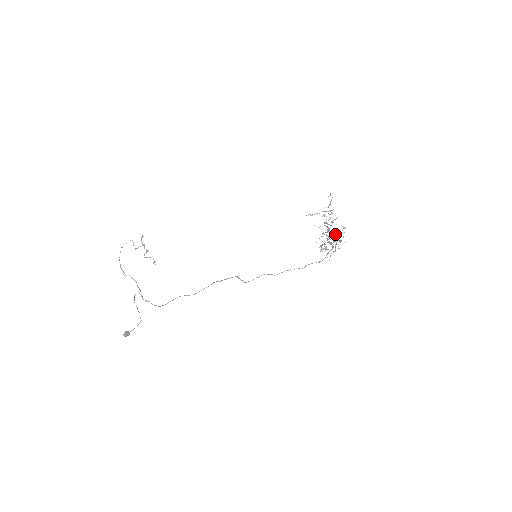
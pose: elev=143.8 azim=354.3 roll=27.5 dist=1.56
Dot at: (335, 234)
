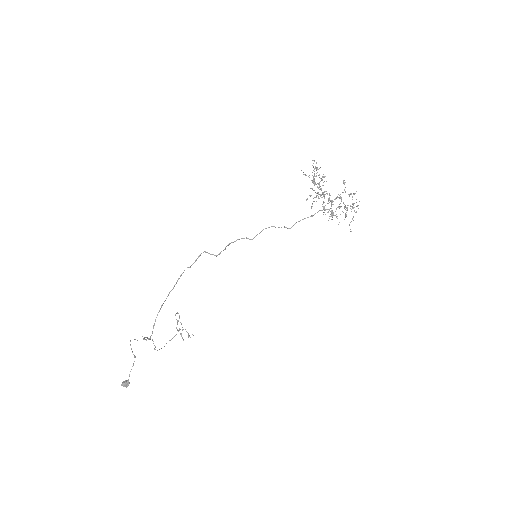
Dot at: occluded
